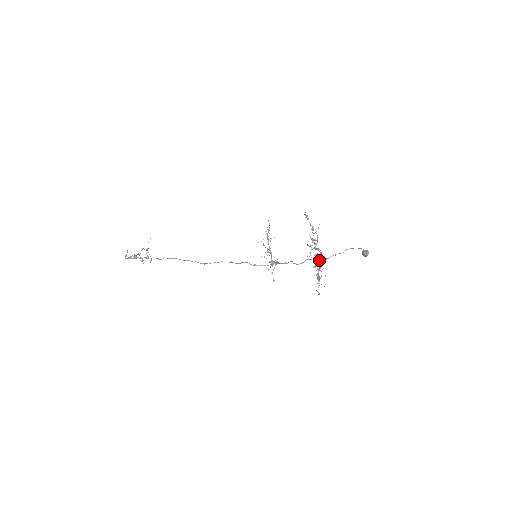
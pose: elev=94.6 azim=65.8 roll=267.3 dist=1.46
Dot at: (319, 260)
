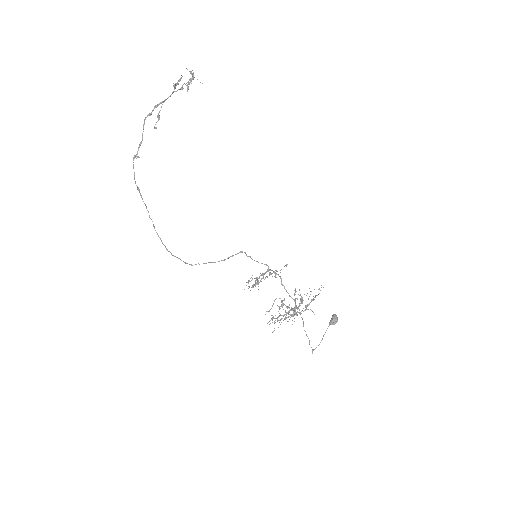
Dot at: (288, 314)
